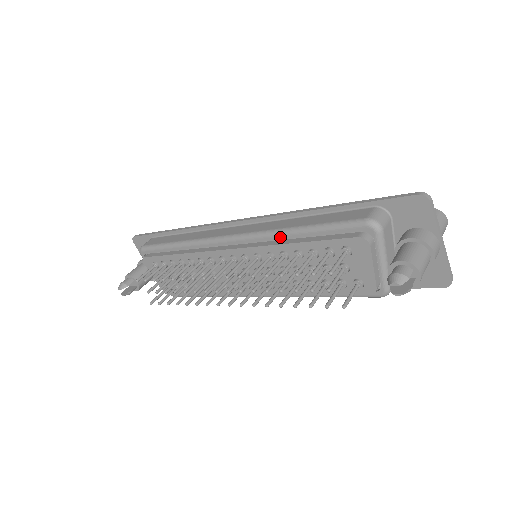
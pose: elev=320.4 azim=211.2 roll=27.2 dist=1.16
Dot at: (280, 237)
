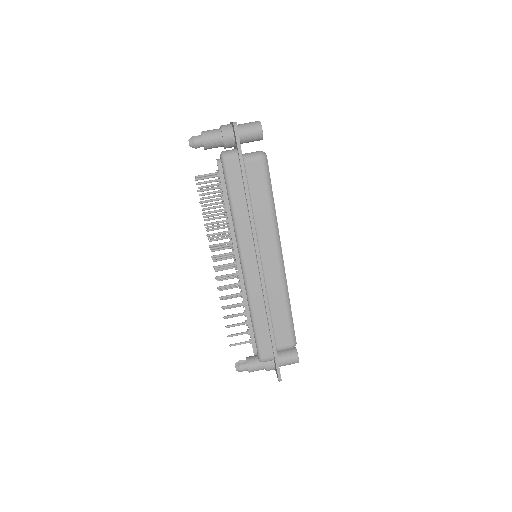
Dot at: (249, 306)
